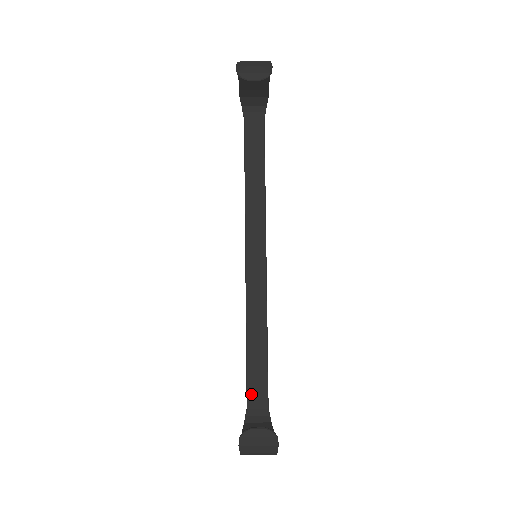
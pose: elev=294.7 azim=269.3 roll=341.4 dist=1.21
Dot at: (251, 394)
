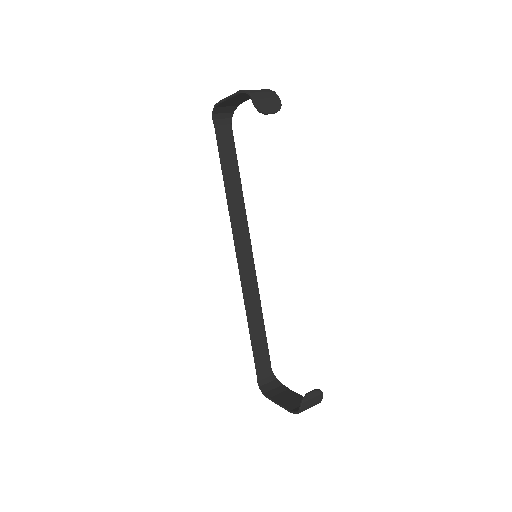
Dot at: (259, 364)
